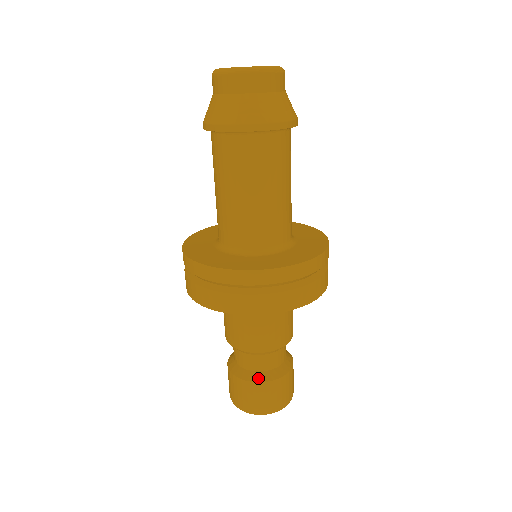
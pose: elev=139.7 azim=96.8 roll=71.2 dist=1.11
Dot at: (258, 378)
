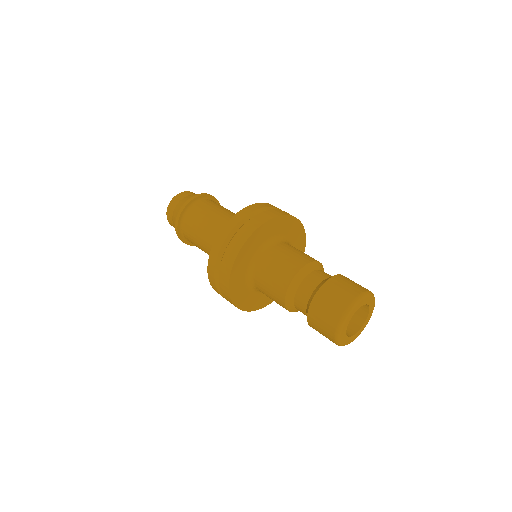
Dot at: (334, 275)
